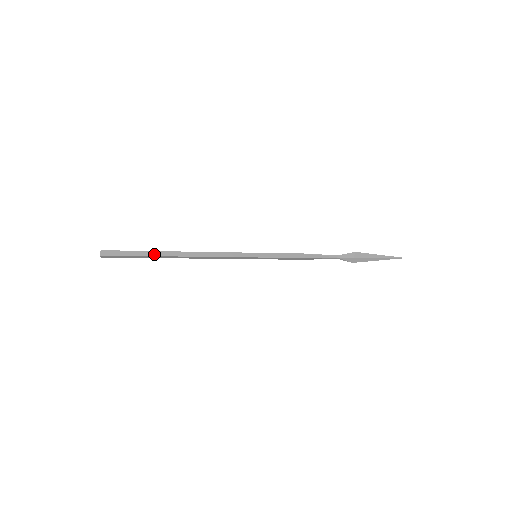
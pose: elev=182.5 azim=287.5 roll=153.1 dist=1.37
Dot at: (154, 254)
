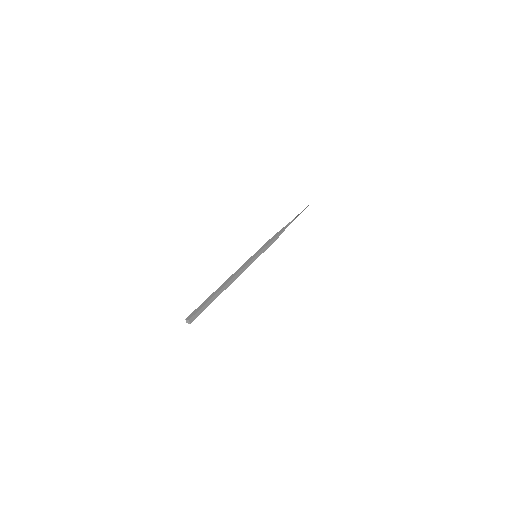
Dot at: (215, 298)
